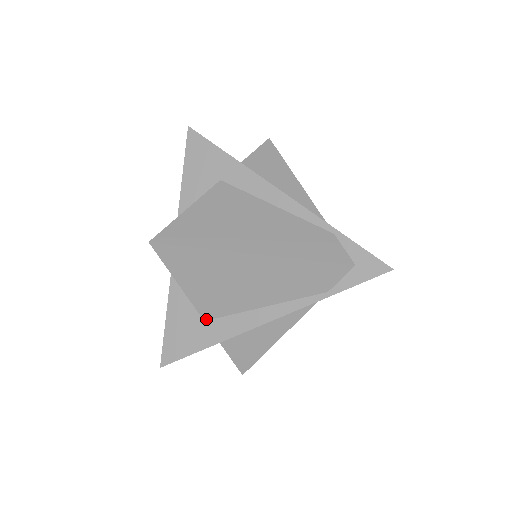
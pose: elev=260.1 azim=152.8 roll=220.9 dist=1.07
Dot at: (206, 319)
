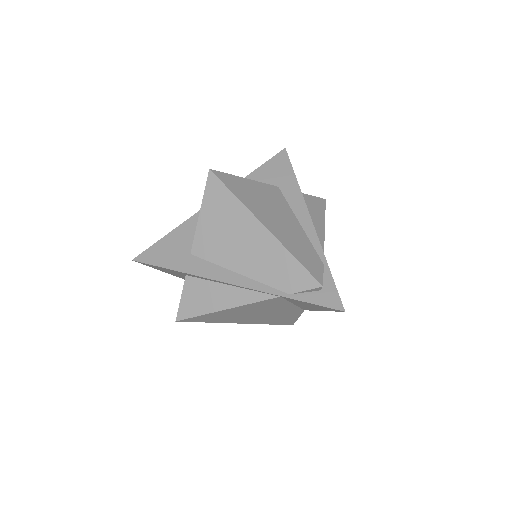
Dot at: (193, 253)
